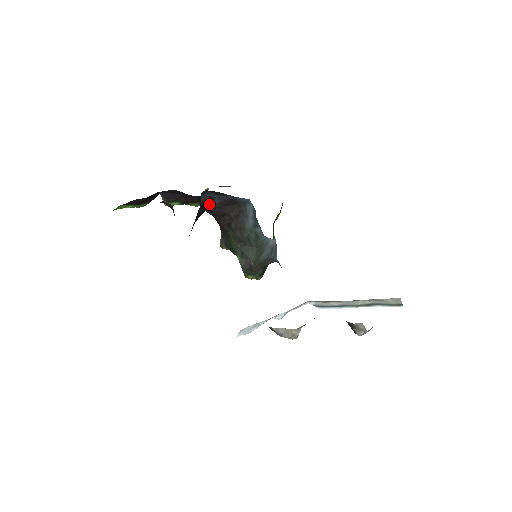
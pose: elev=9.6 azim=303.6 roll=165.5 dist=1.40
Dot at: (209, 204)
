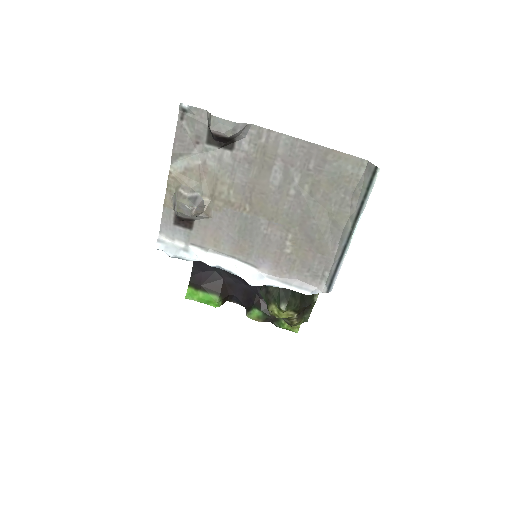
Dot at: occluded
